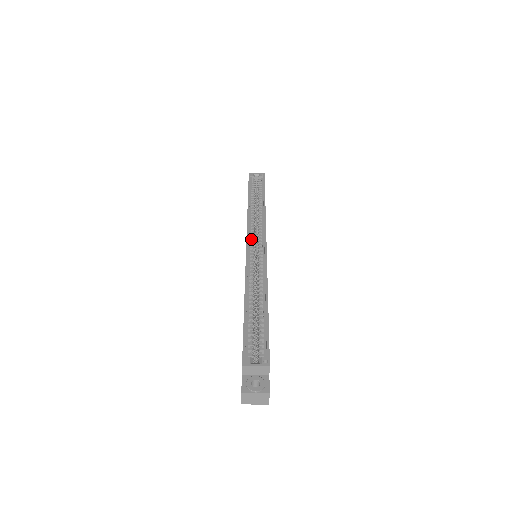
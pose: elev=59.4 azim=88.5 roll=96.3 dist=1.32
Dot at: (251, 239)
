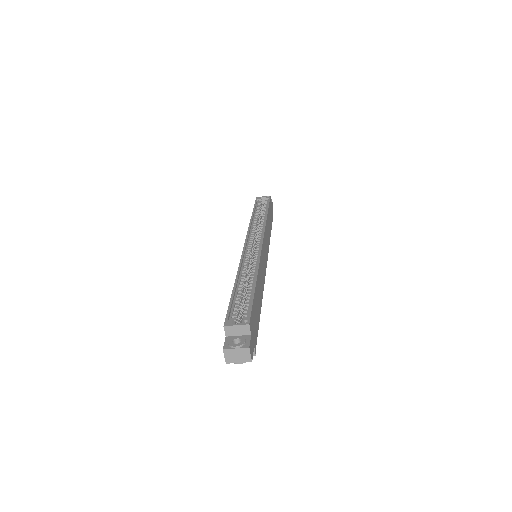
Dot at: (250, 241)
